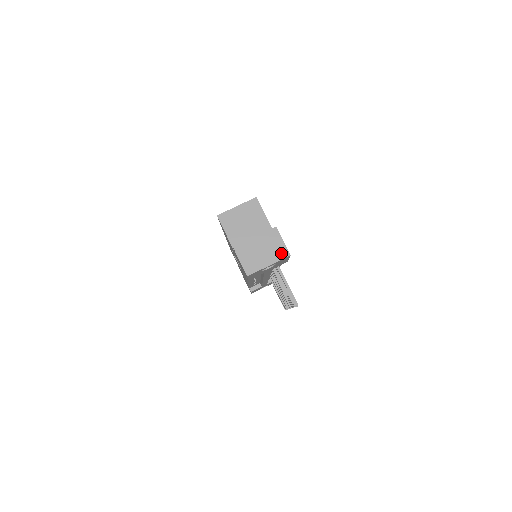
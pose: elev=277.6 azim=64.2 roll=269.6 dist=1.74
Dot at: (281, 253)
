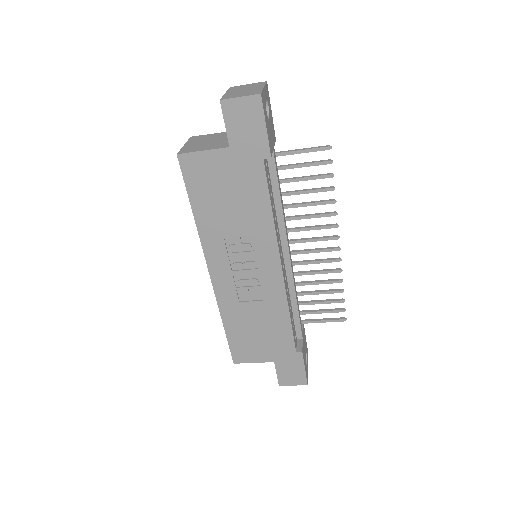
Dot at: (259, 84)
